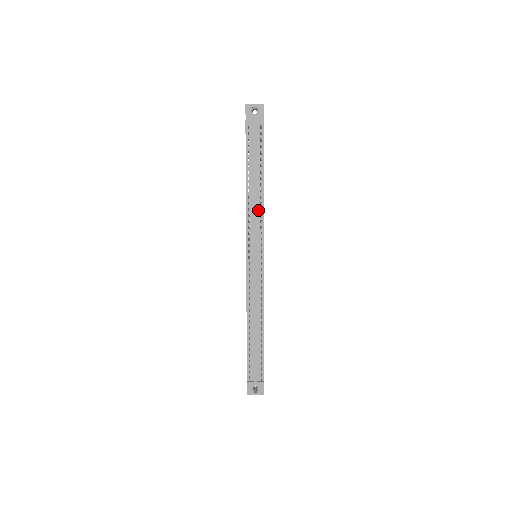
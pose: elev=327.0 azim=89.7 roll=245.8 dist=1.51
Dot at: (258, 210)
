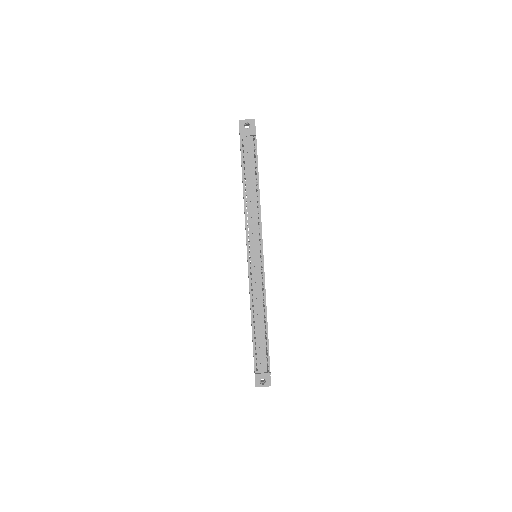
Dot at: (255, 213)
